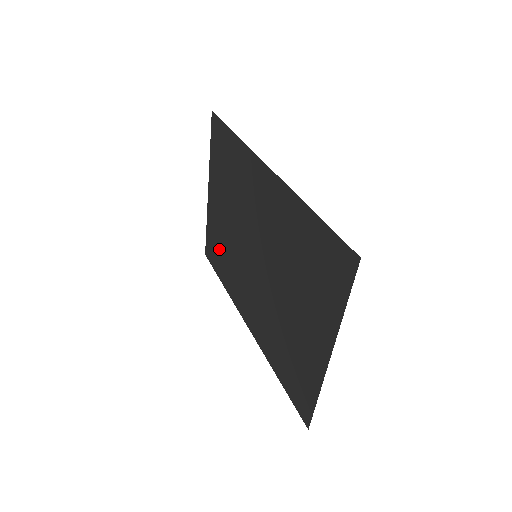
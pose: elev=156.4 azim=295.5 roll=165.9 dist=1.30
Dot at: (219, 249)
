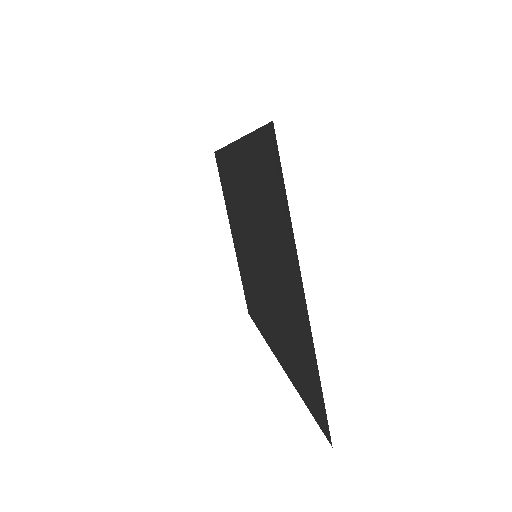
Dot at: (248, 291)
